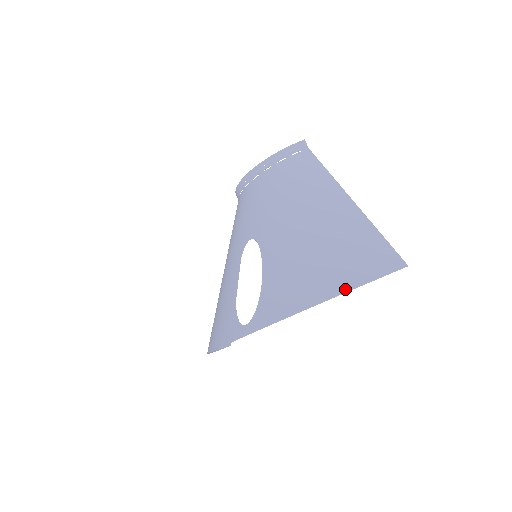
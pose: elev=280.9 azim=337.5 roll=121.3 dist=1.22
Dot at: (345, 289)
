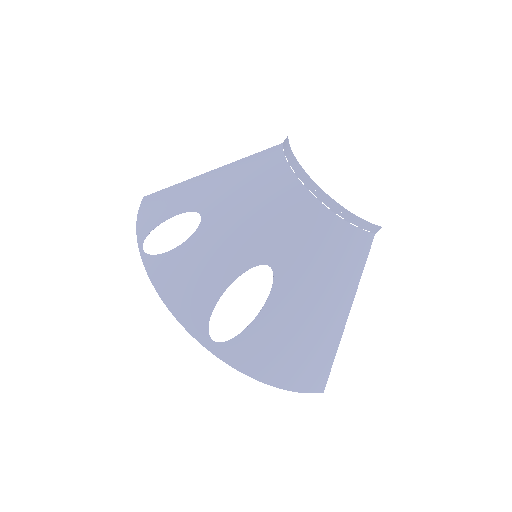
Dot at: (289, 388)
